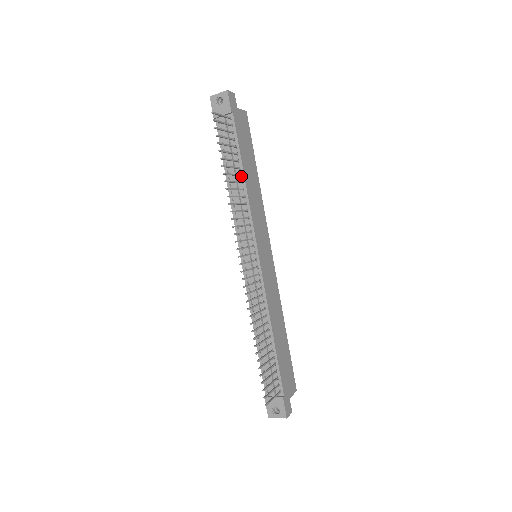
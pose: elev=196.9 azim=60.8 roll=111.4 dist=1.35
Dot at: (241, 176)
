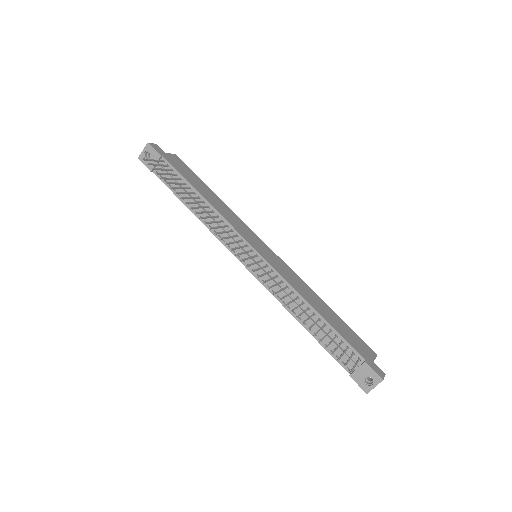
Dot at: (200, 198)
